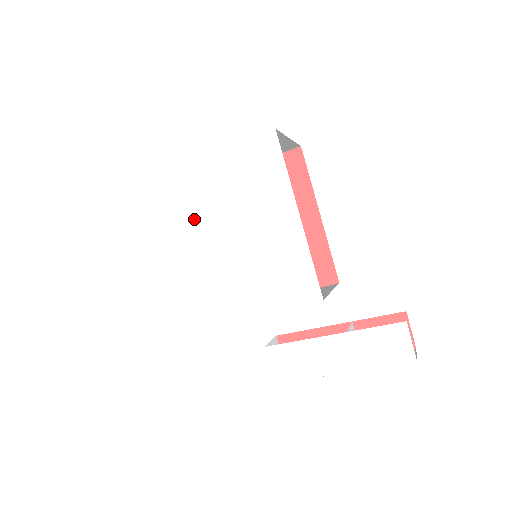
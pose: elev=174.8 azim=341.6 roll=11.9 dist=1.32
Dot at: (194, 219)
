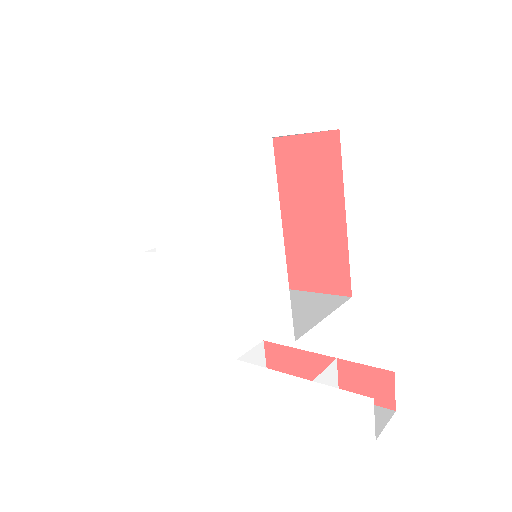
Dot at: (186, 213)
